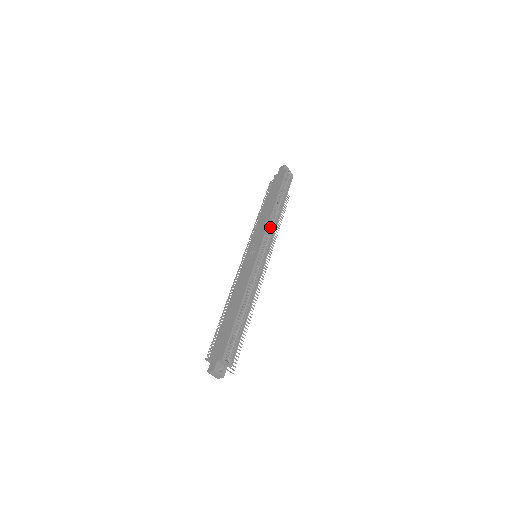
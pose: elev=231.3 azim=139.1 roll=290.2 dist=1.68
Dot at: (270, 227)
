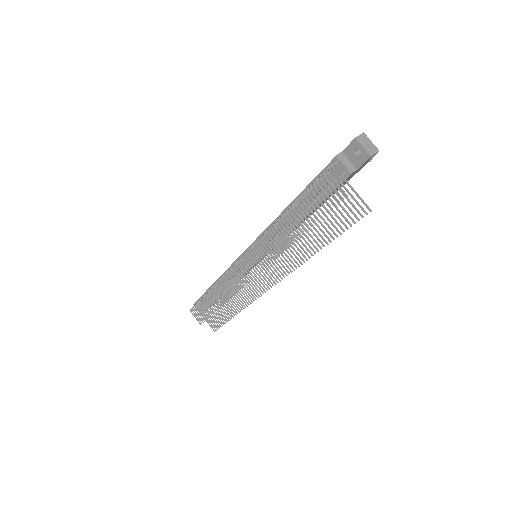
Dot at: occluded
